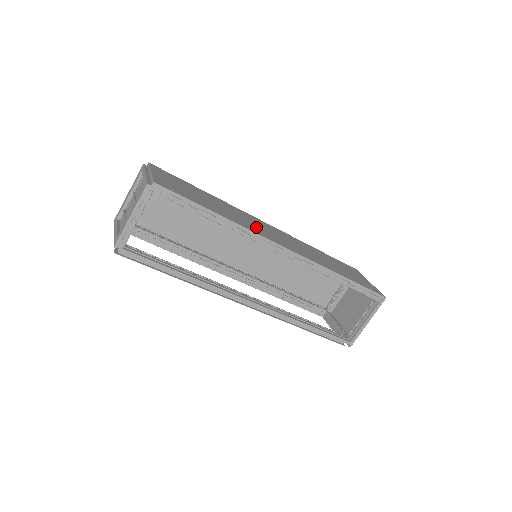
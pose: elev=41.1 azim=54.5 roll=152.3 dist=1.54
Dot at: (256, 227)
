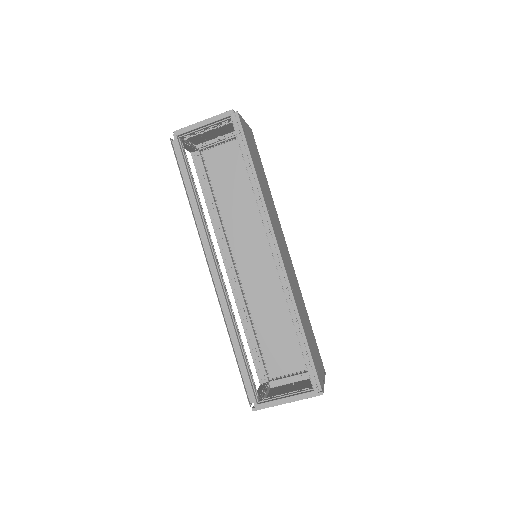
Dot at: (275, 224)
